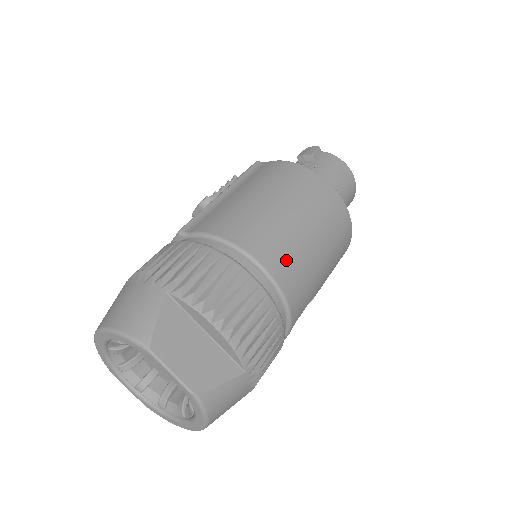
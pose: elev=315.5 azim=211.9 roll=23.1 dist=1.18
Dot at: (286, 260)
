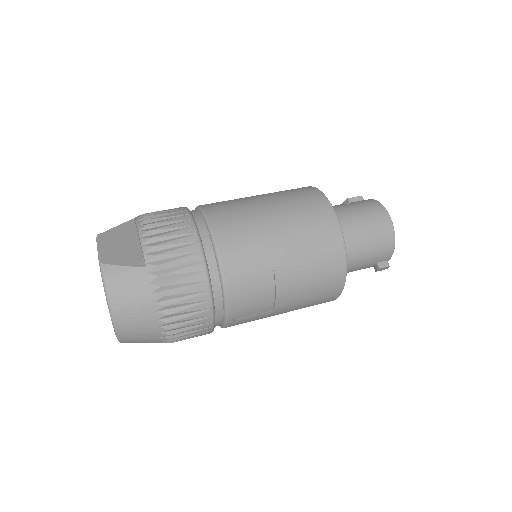
Dot at: (230, 216)
